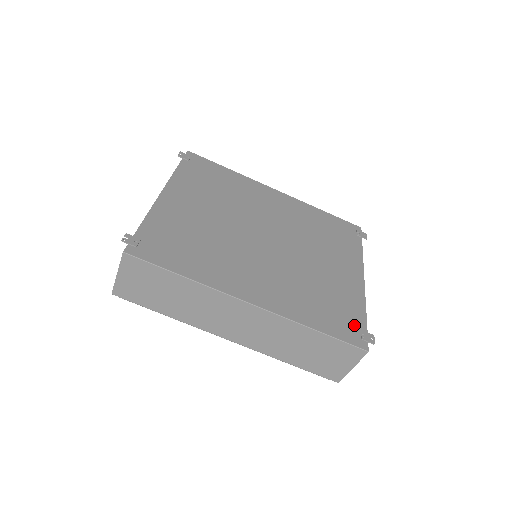
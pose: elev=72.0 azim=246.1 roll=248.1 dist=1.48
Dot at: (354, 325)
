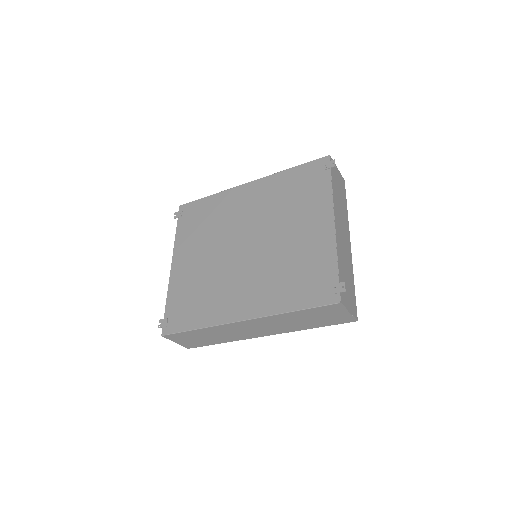
Dot at: (326, 283)
